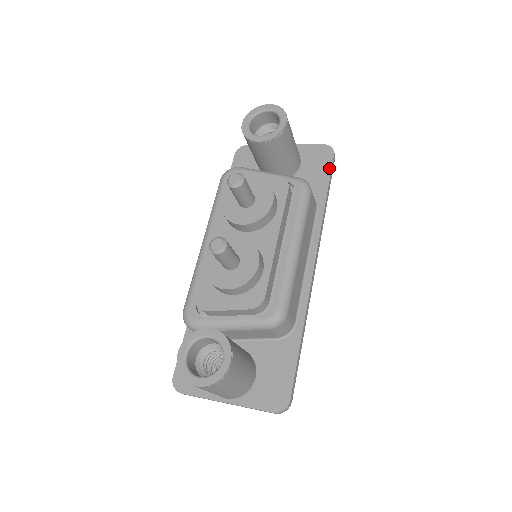
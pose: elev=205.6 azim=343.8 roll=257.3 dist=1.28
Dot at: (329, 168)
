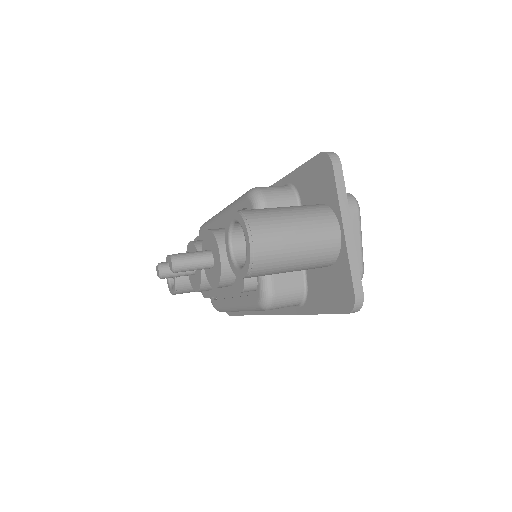
Dot at: (332, 311)
